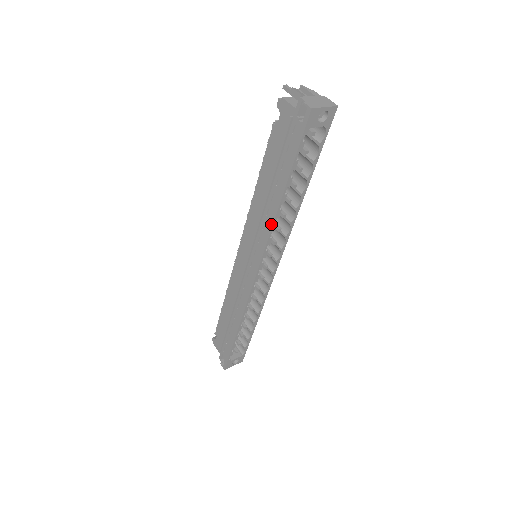
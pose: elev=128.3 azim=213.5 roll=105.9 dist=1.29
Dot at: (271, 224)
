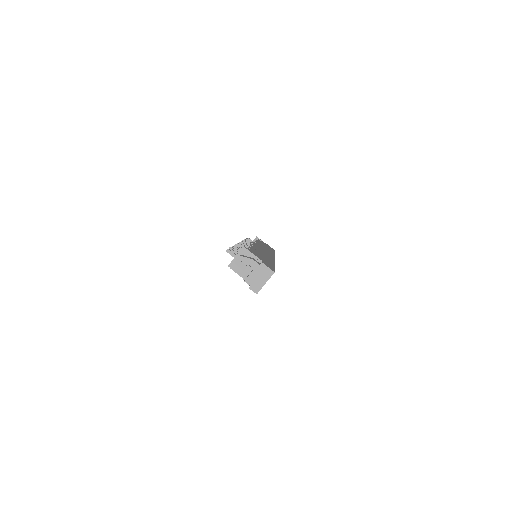
Dot at: occluded
